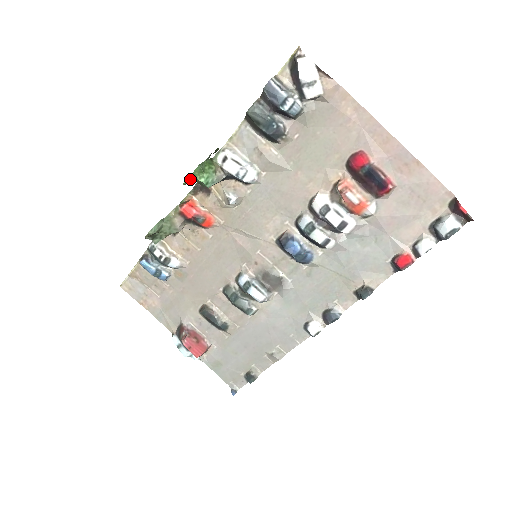
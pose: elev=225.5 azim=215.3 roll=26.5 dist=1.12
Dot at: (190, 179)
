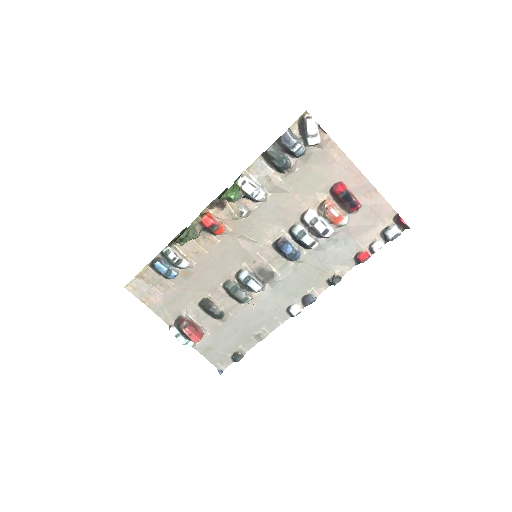
Dot at: (224, 196)
